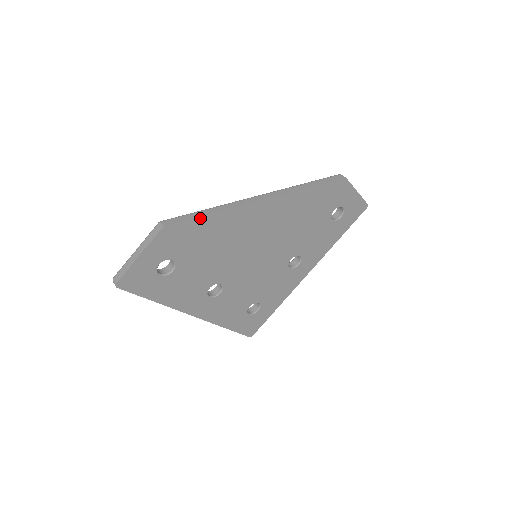
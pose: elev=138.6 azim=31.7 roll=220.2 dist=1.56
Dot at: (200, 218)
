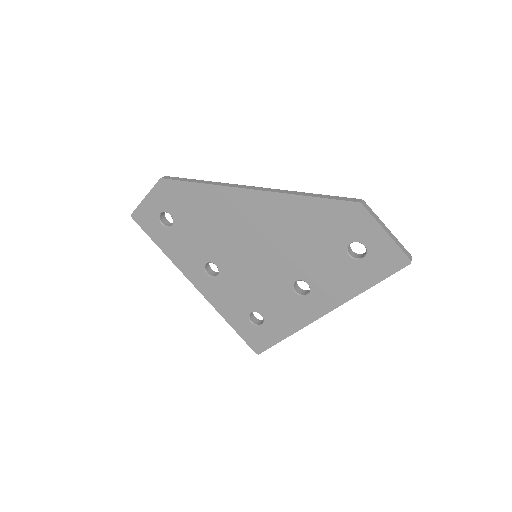
Dot at: (190, 183)
